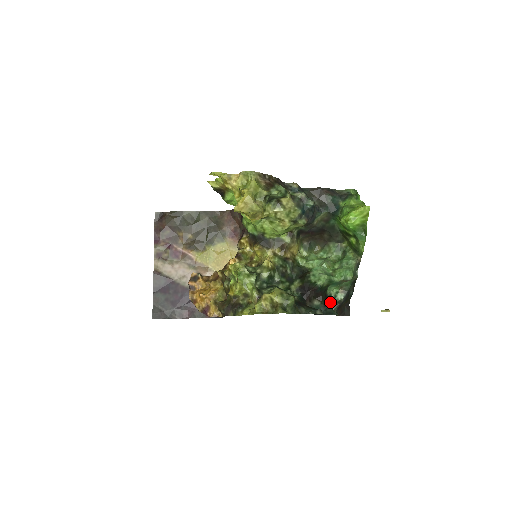
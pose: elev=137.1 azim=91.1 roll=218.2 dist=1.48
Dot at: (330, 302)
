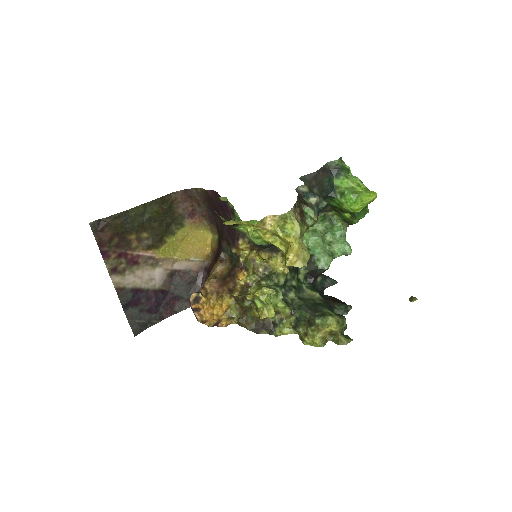
Dot at: occluded
